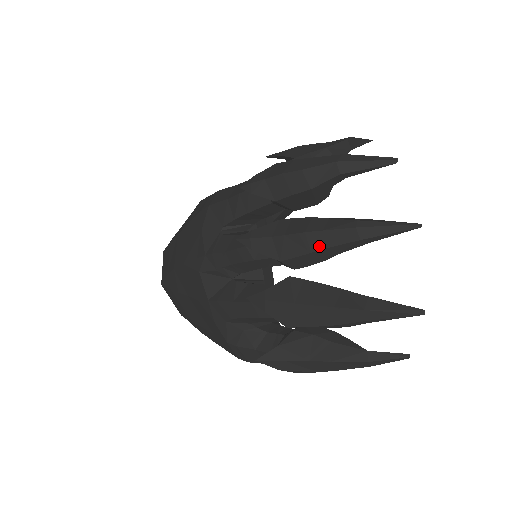
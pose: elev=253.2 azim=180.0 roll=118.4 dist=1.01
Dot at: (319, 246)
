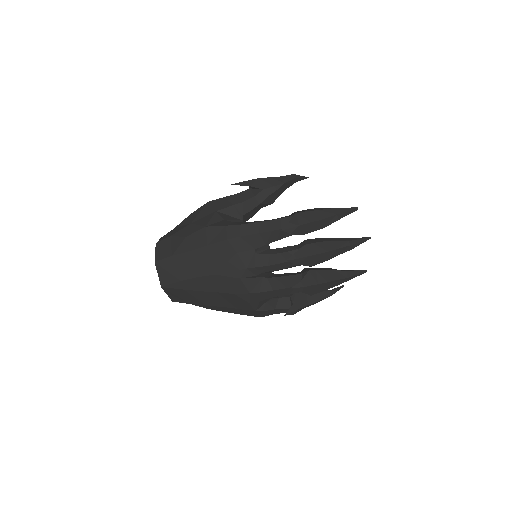
Dot at: (333, 256)
